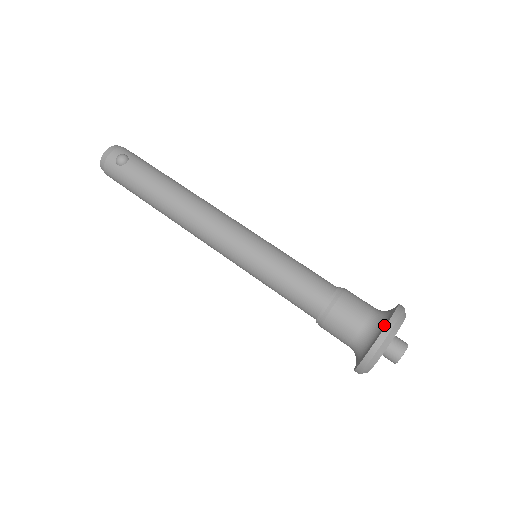
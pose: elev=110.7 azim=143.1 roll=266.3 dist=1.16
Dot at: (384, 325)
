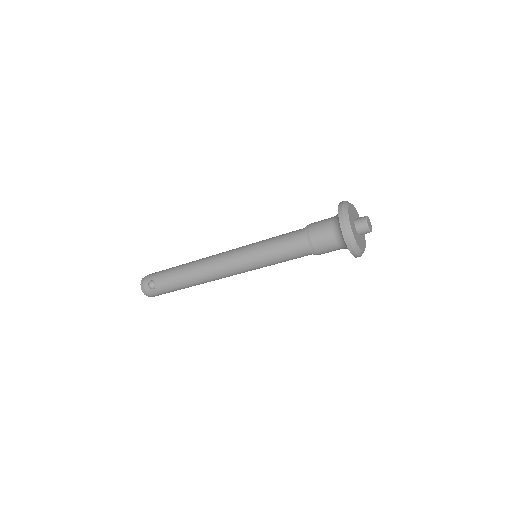
Dot at: (341, 229)
